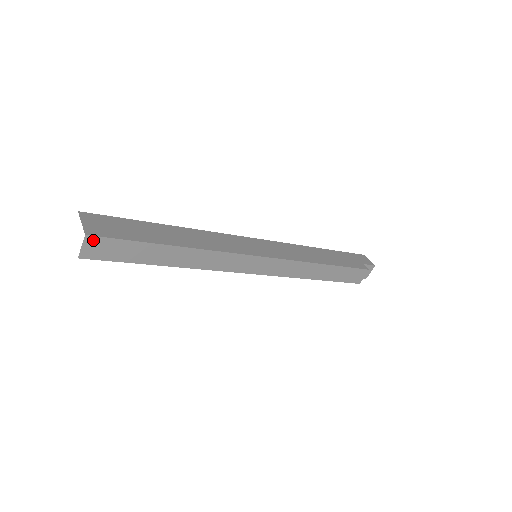
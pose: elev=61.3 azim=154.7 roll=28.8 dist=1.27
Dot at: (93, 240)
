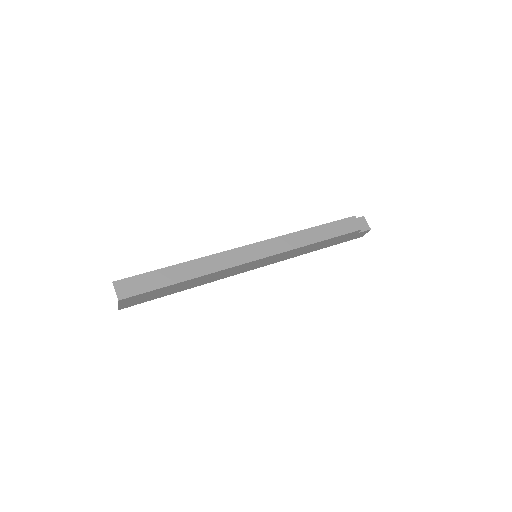
Dot at: (120, 284)
